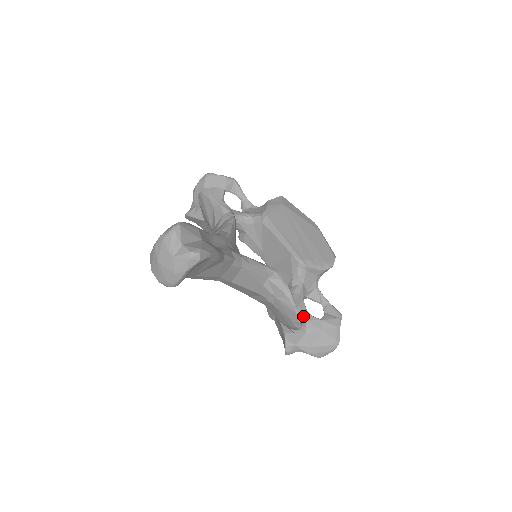
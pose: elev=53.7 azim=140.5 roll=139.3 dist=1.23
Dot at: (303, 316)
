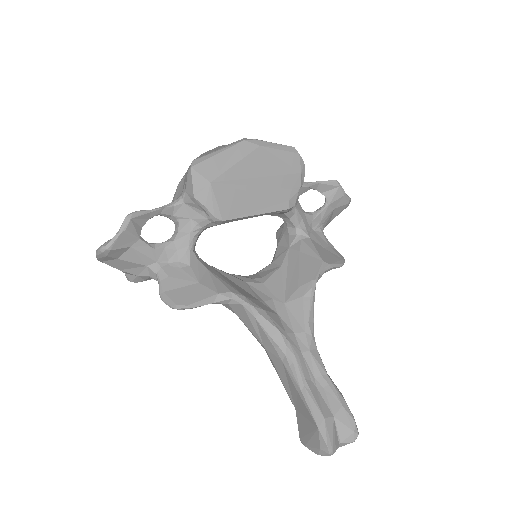
Dot at: (317, 223)
